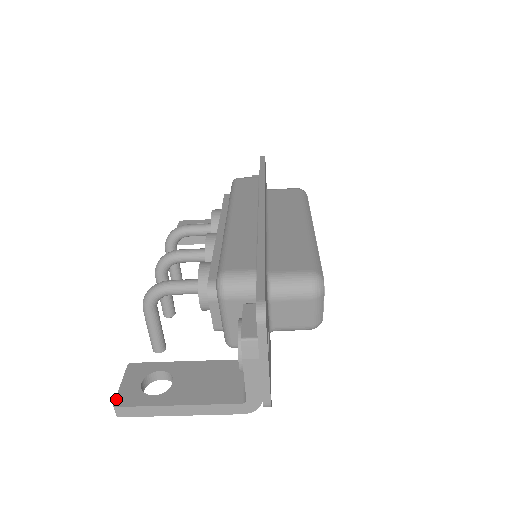
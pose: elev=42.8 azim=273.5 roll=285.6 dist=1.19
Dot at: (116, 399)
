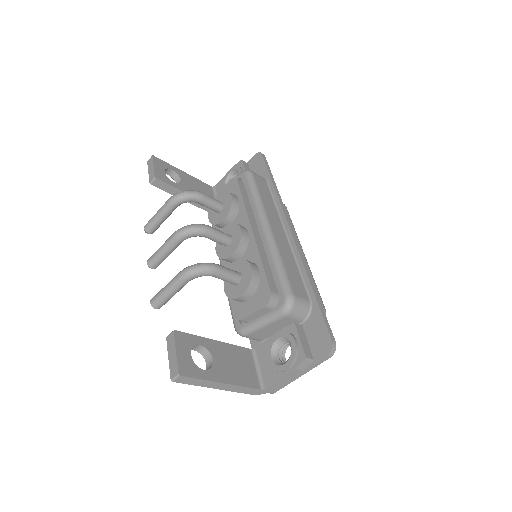
Dot at: (179, 368)
